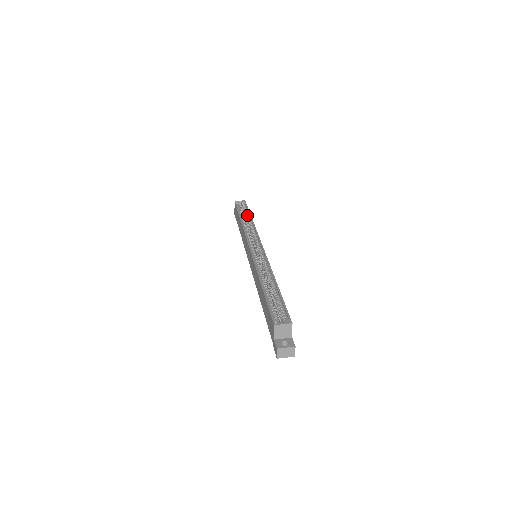
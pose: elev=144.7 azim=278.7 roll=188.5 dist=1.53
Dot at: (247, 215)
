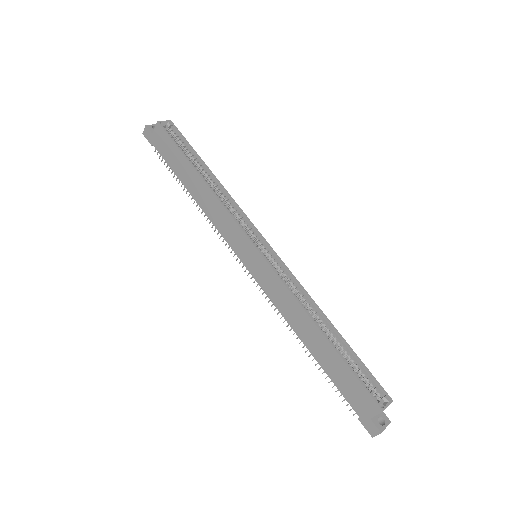
Dot at: (198, 162)
